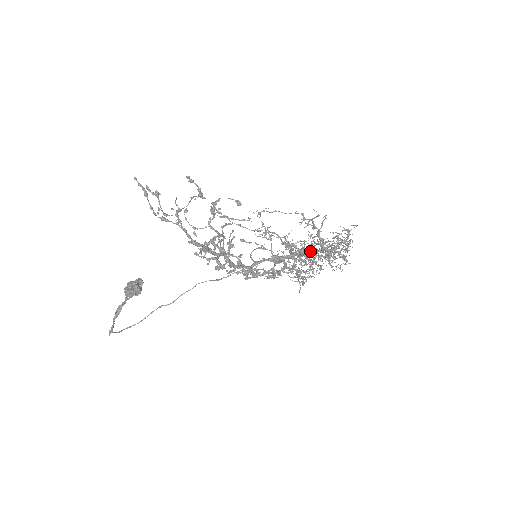
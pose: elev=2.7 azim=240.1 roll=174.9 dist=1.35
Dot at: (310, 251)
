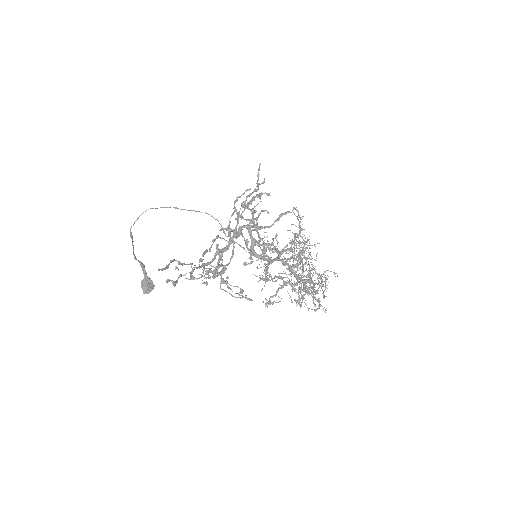
Dot at: occluded
